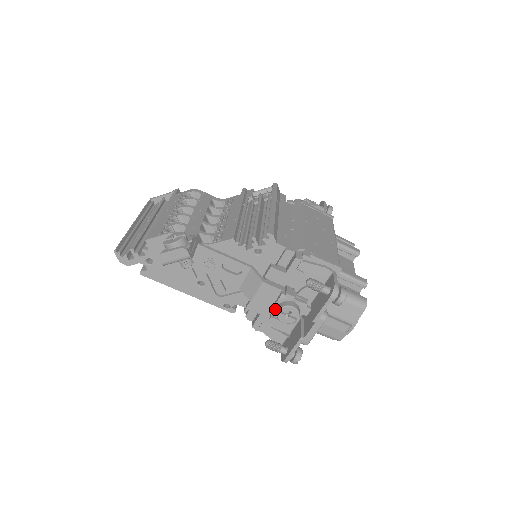
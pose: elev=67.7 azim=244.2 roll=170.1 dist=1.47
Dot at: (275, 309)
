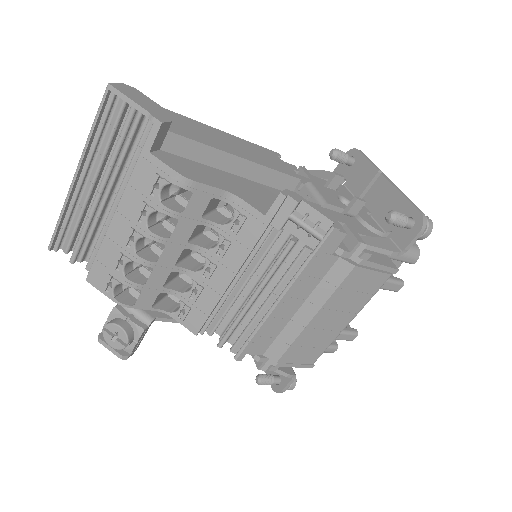
Dot at: occluded
